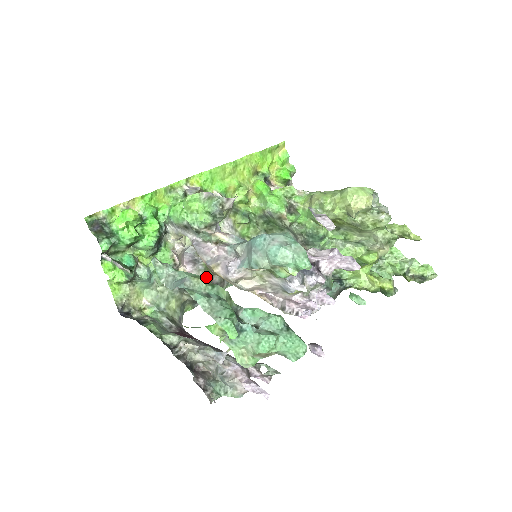
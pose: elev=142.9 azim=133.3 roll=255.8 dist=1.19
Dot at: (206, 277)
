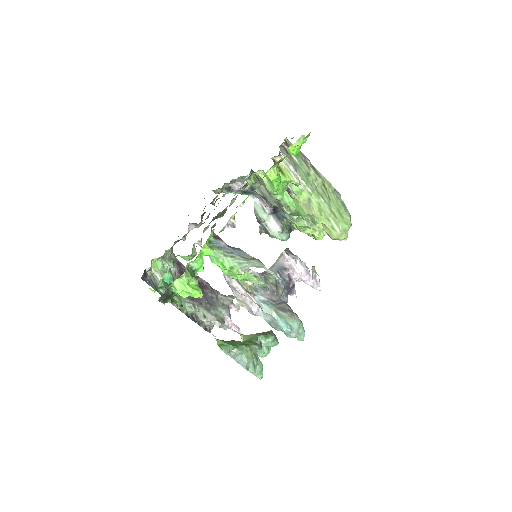
Dot at: occluded
